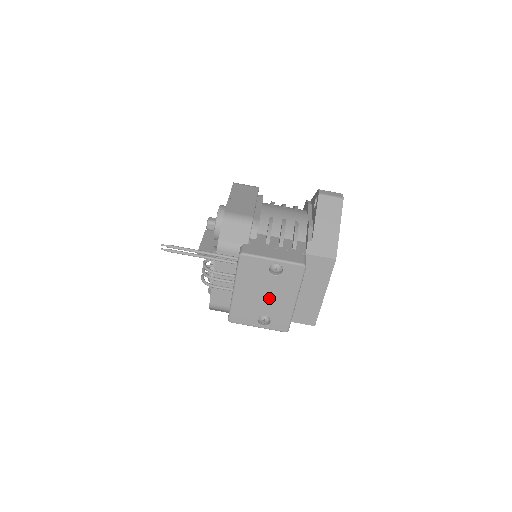
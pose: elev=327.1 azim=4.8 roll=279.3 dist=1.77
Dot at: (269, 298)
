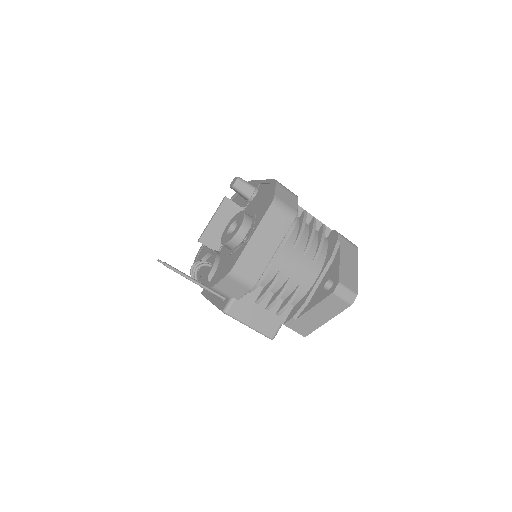
Dot at: occluded
